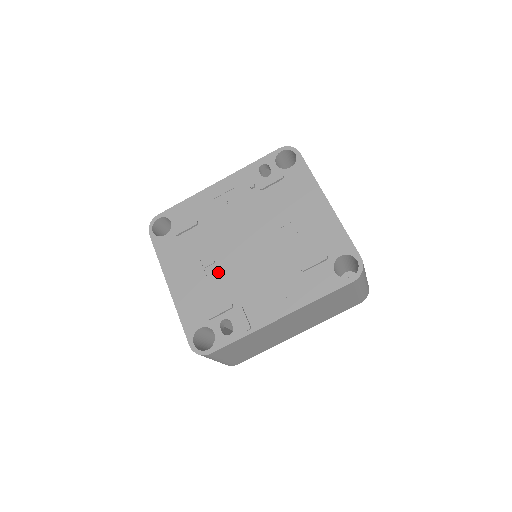
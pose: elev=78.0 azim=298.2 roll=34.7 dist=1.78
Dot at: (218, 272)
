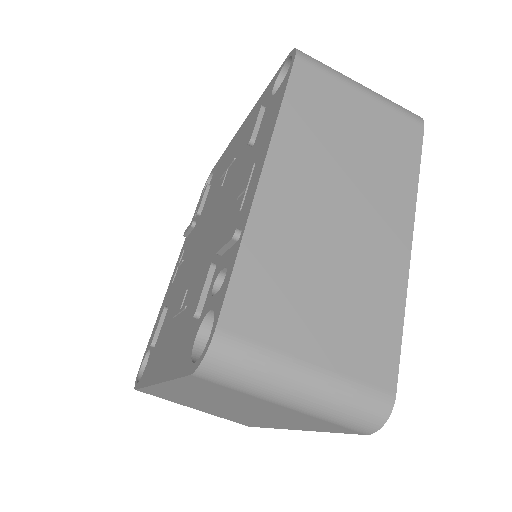
Dot at: (192, 285)
